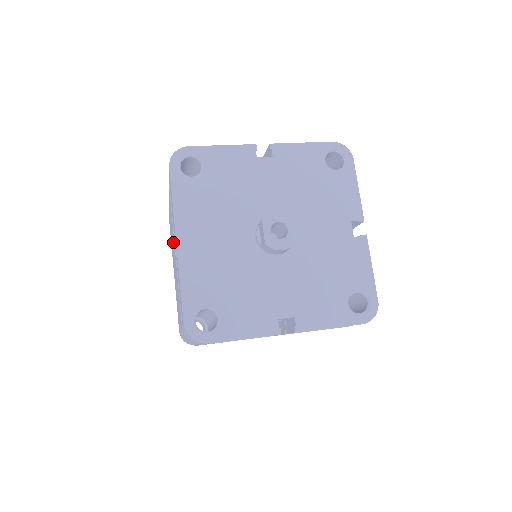
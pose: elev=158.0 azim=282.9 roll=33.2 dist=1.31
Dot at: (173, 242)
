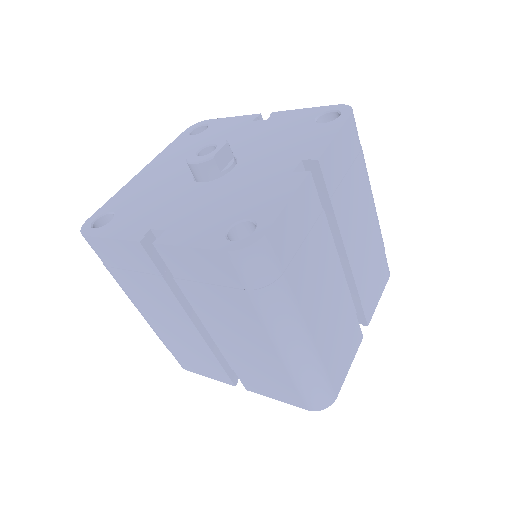
Dot at: occluded
